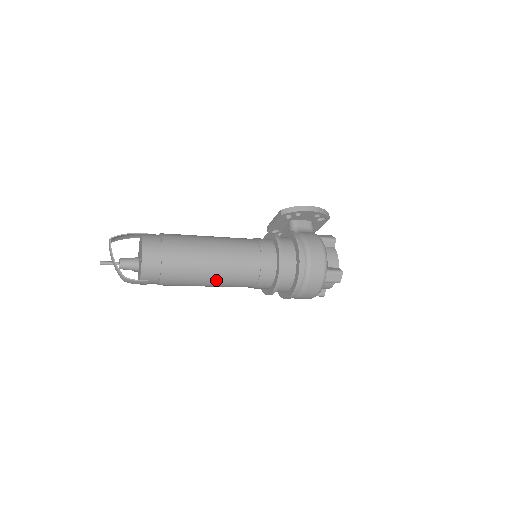
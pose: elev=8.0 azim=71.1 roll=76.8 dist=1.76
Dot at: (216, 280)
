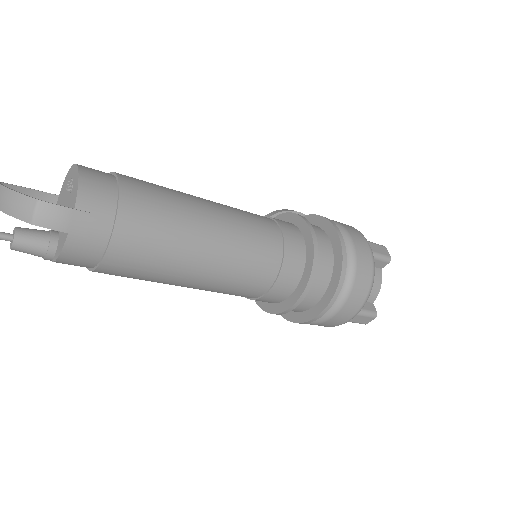
Dot at: (219, 234)
